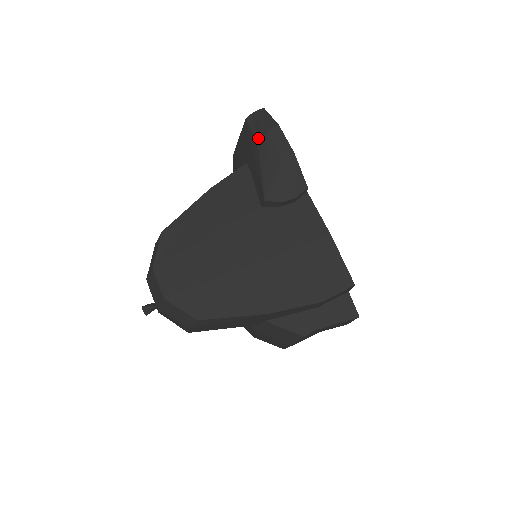
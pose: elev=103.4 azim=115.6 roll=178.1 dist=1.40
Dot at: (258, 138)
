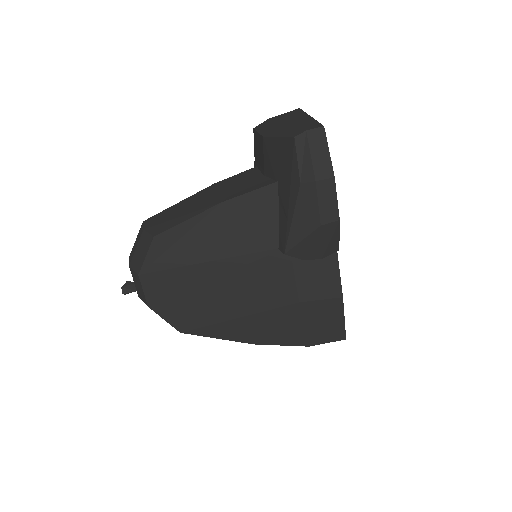
Dot at: (302, 182)
